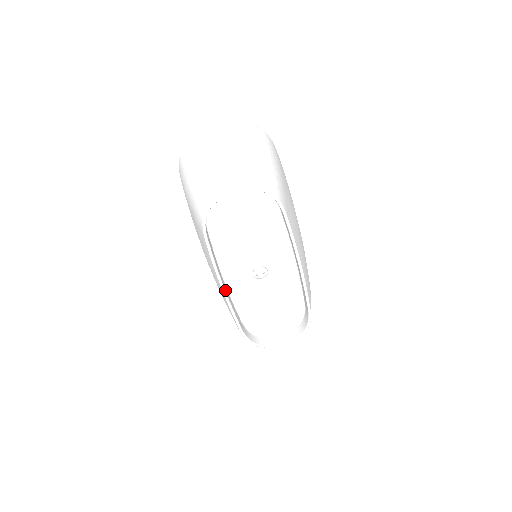
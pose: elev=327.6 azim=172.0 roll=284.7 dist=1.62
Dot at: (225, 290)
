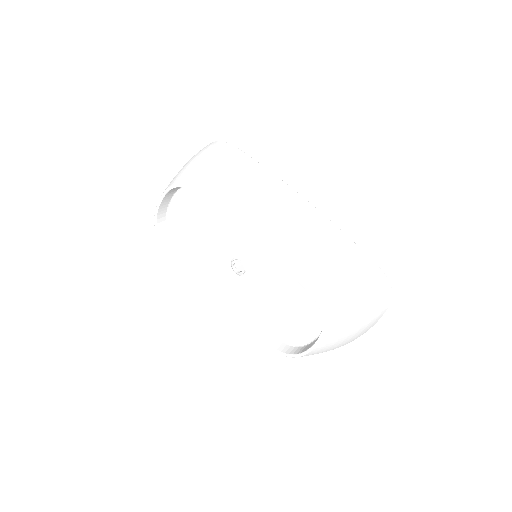
Dot at: (219, 300)
